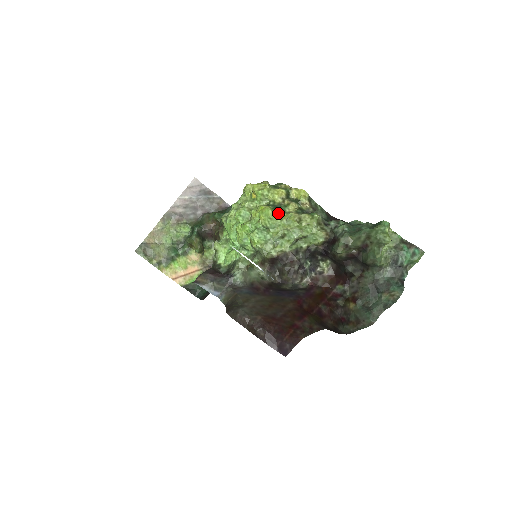
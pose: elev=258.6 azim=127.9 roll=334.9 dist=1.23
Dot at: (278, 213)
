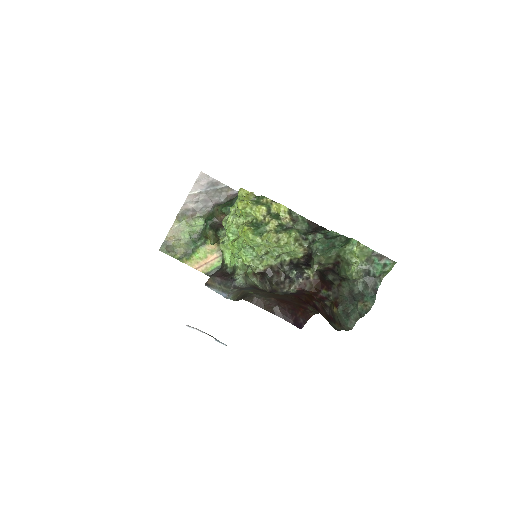
Dot at: (259, 233)
